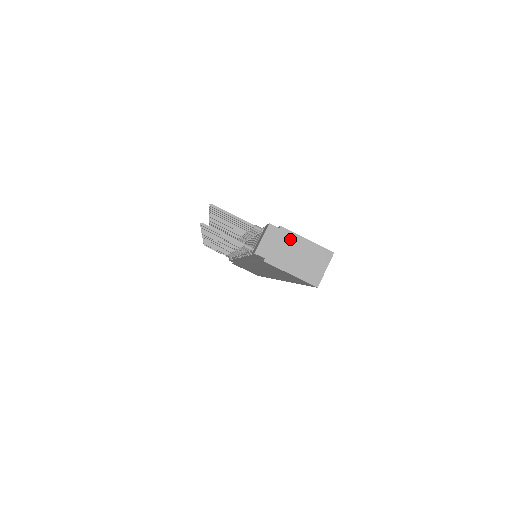
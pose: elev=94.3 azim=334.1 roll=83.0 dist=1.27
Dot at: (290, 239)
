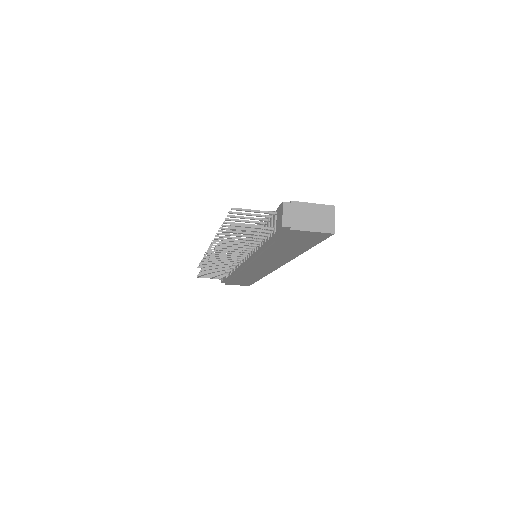
Dot at: (301, 207)
